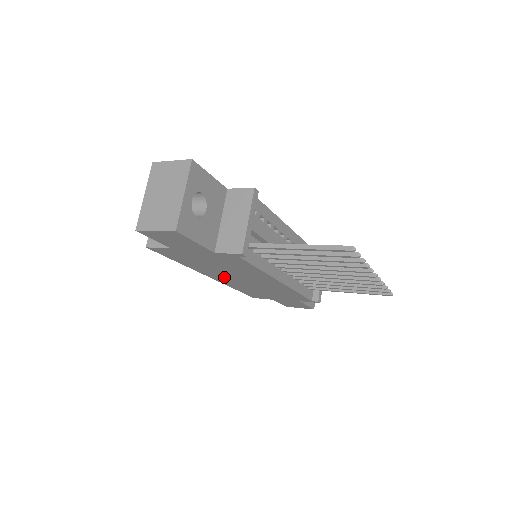
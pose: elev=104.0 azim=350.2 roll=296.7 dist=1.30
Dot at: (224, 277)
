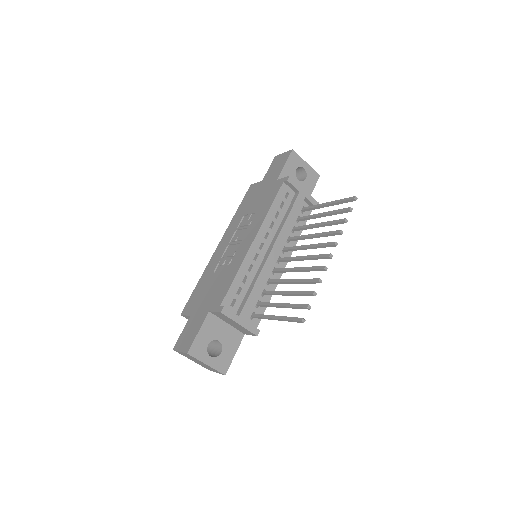
Dot at: occluded
